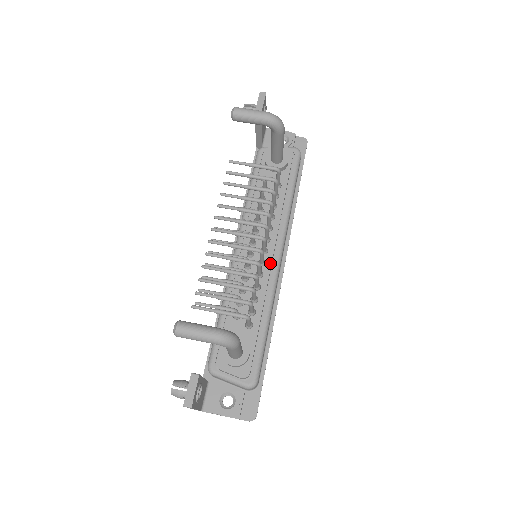
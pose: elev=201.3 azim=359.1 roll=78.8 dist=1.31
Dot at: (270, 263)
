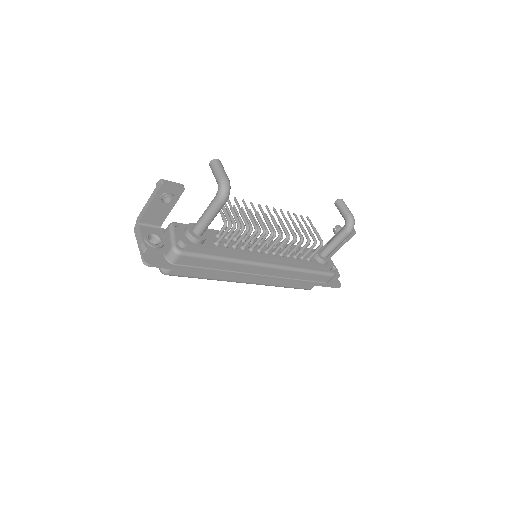
Dot at: (262, 255)
